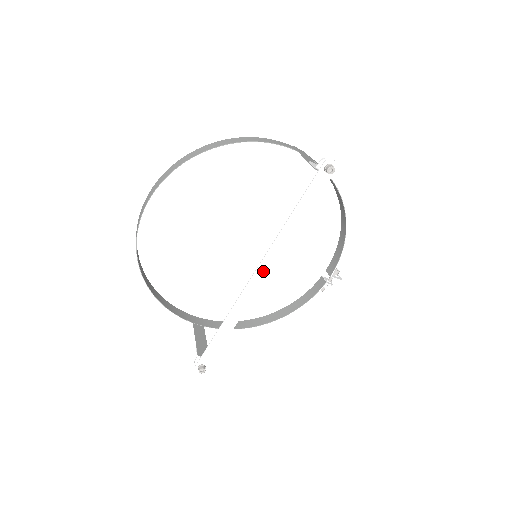
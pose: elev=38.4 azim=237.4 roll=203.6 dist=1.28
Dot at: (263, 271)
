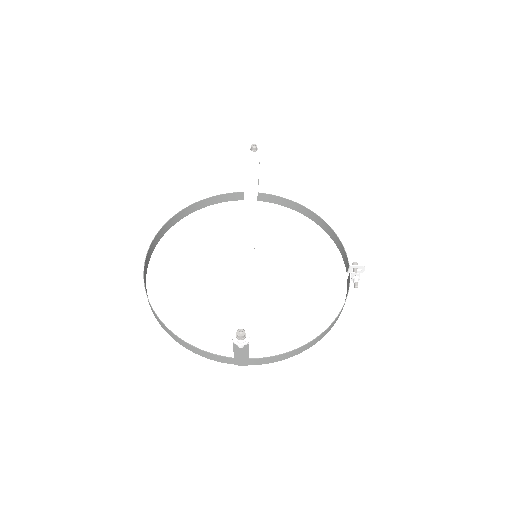
Dot at: (249, 221)
